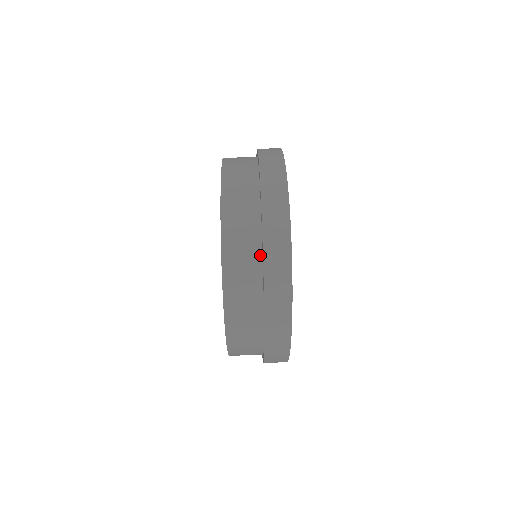
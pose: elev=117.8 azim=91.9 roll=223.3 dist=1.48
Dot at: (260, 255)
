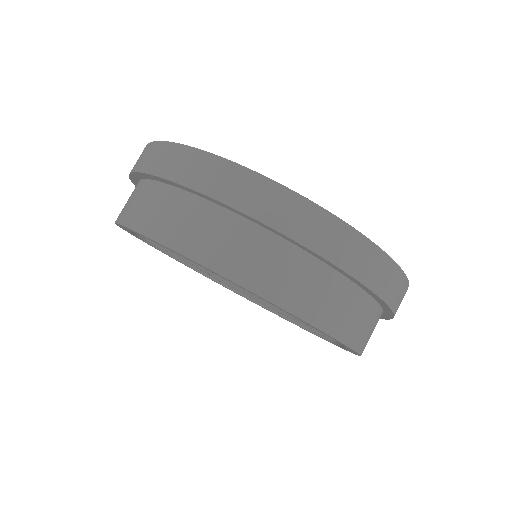
Dot at: (373, 302)
